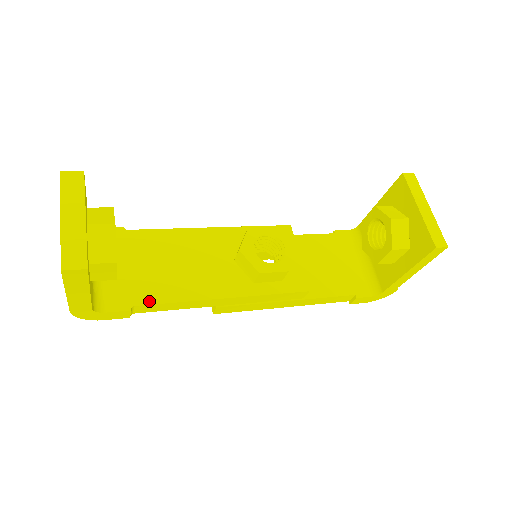
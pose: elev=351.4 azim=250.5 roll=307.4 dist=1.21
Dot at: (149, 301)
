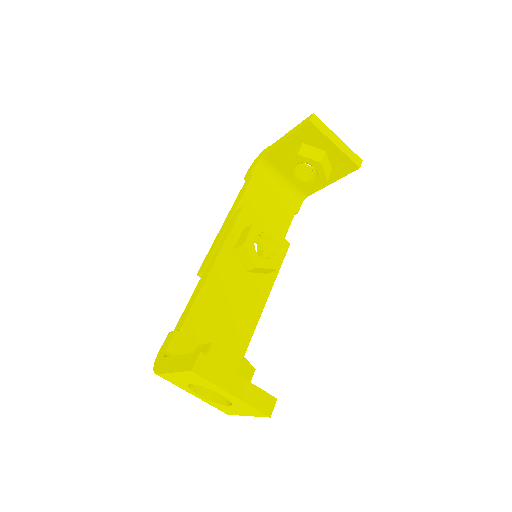
Dot at: (242, 354)
